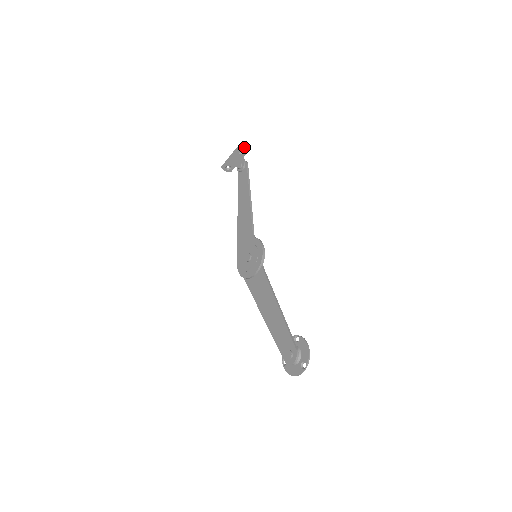
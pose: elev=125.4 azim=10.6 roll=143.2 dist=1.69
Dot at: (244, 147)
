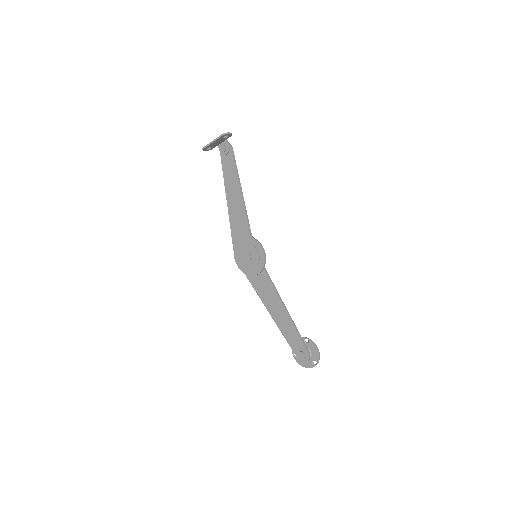
Dot at: (229, 133)
